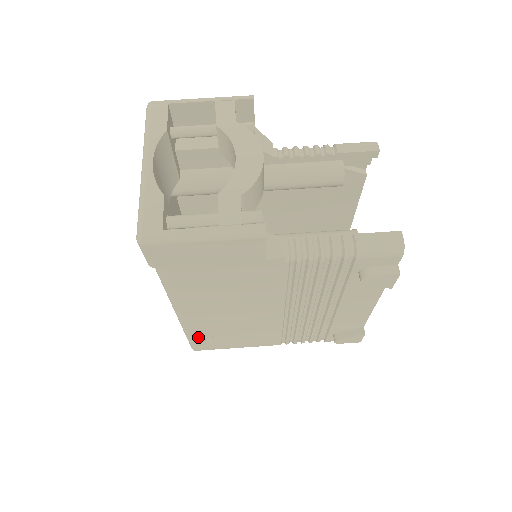
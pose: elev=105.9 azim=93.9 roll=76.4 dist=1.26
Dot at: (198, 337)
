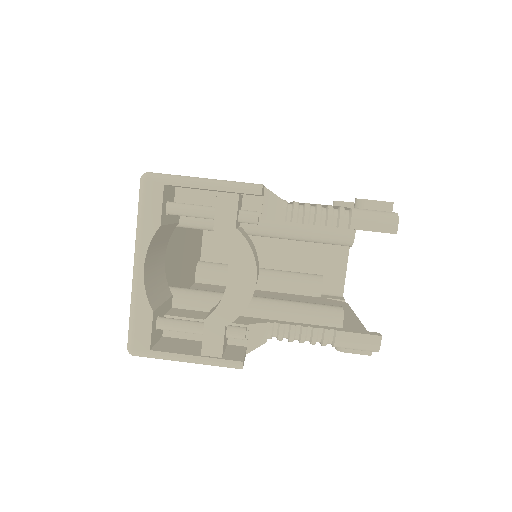
Dot at: occluded
